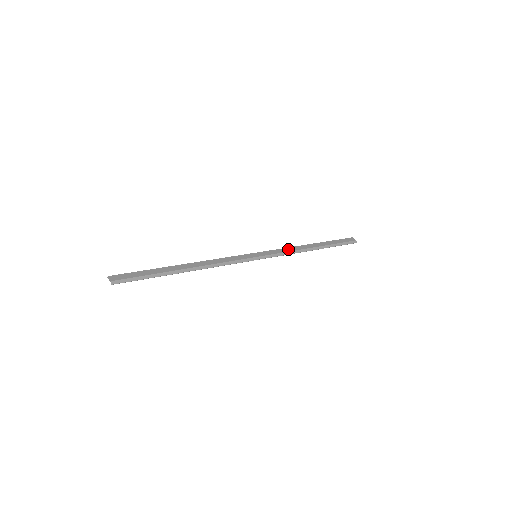
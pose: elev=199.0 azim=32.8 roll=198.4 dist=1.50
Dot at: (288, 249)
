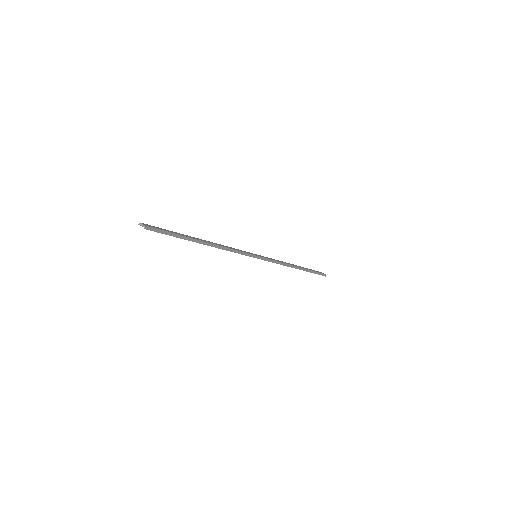
Dot at: (279, 261)
